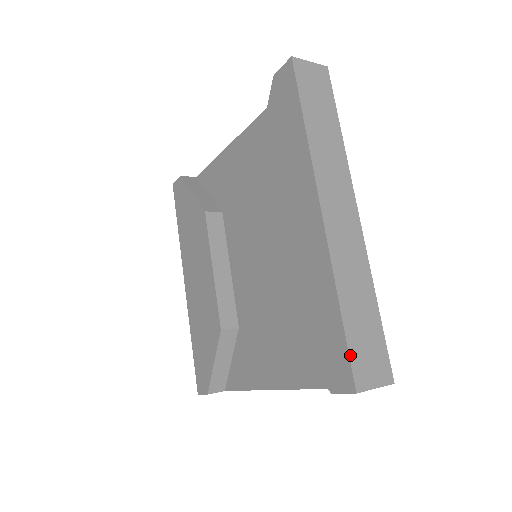
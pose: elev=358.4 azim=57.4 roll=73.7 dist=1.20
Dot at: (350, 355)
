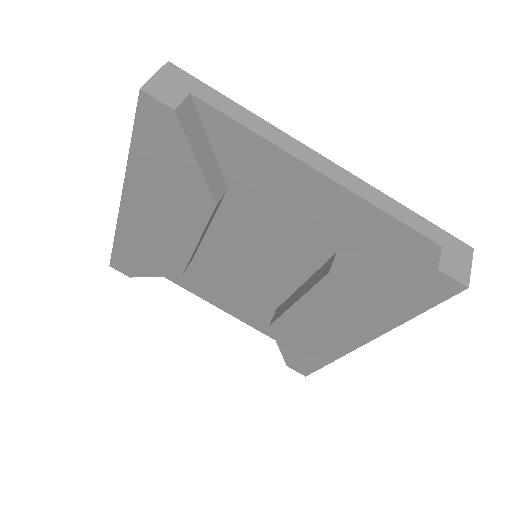
Dot at: occluded
